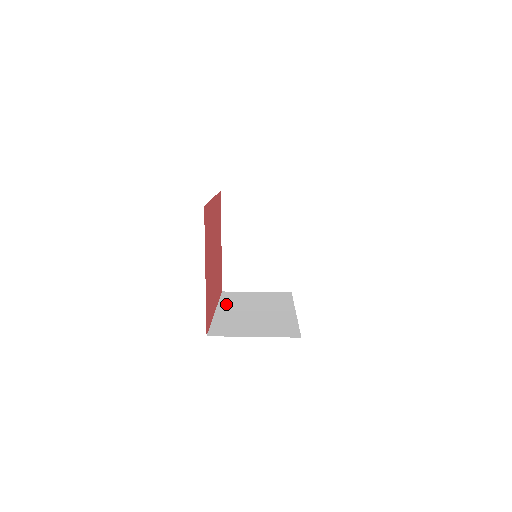
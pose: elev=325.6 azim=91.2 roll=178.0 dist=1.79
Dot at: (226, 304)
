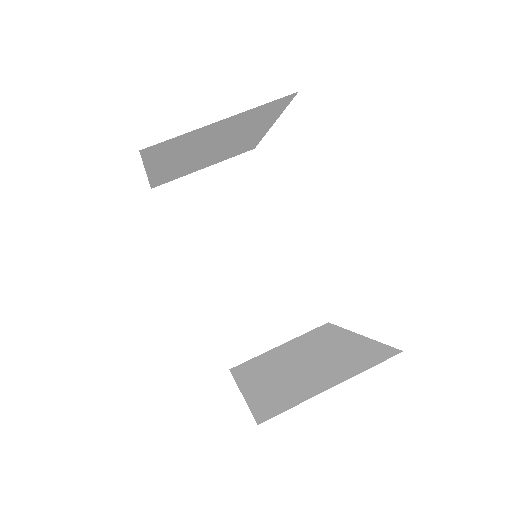
Dot at: (191, 249)
